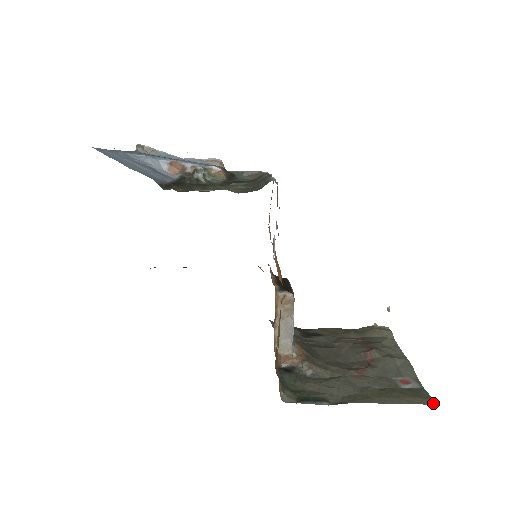
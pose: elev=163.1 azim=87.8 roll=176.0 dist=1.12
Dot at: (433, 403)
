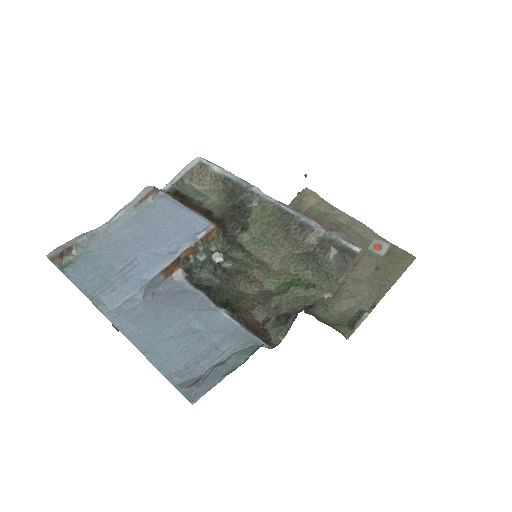
Dot at: (413, 257)
